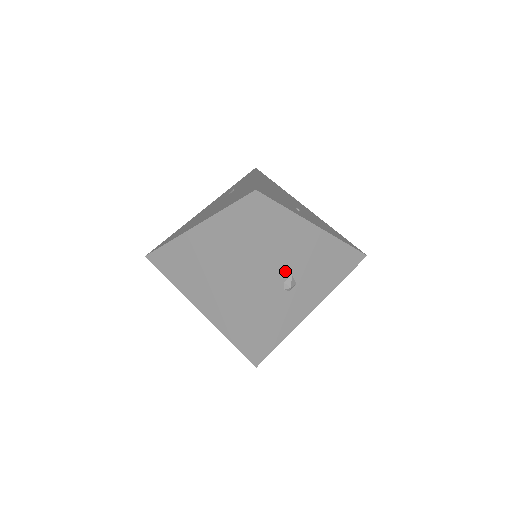
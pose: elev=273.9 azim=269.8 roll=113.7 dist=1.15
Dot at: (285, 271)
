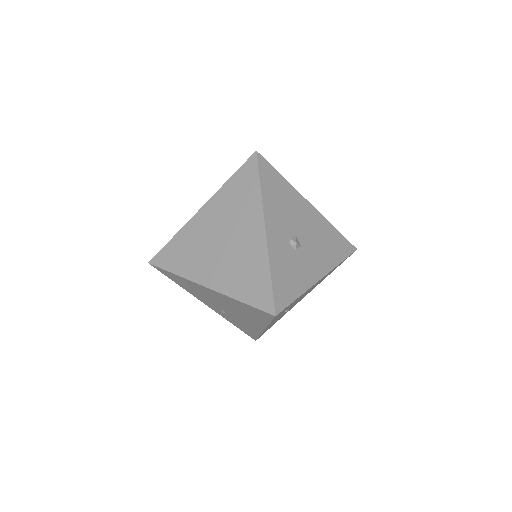
Dot at: (289, 229)
